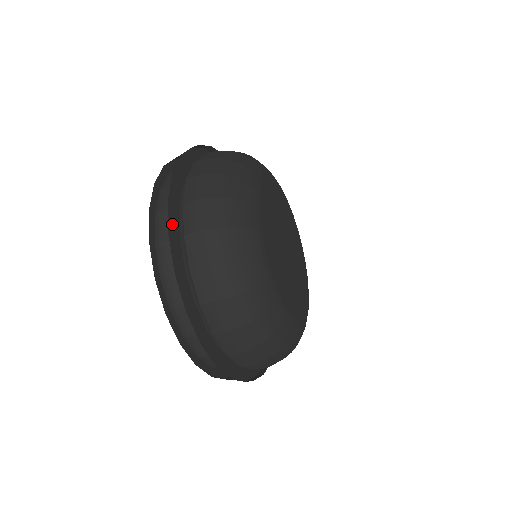
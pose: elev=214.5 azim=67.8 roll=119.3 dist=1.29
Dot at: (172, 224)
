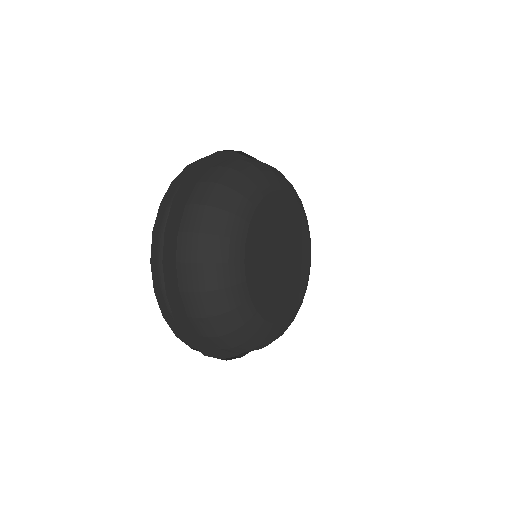
Dot at: (216, 352)
